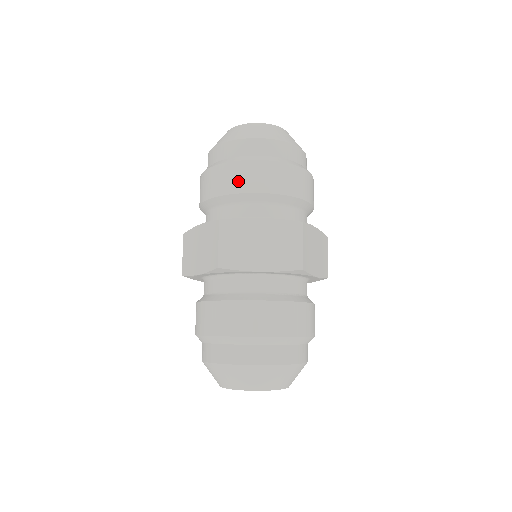
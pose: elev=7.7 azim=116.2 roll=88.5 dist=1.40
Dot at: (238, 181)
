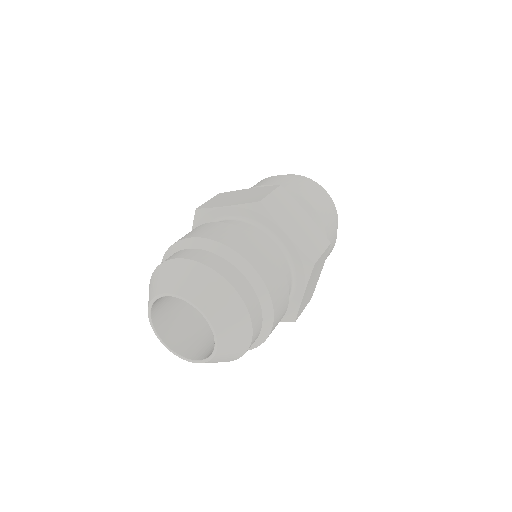
Dot at: occluded
